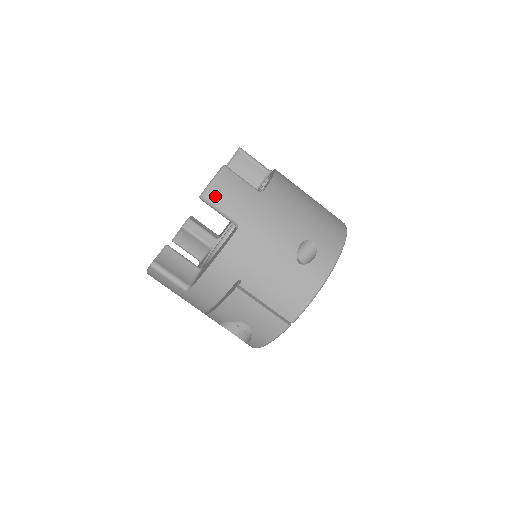
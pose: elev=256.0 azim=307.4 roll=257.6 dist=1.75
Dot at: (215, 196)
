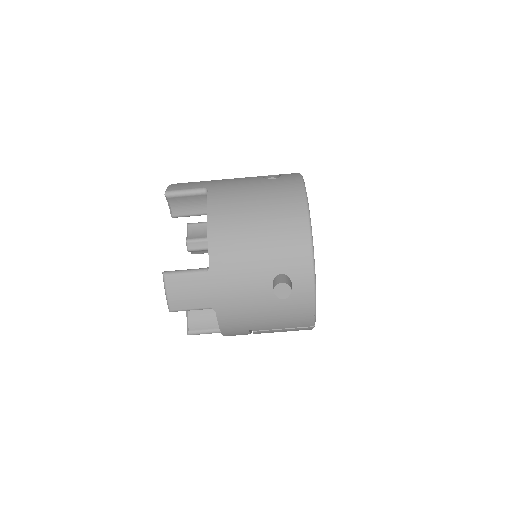
Dot at: (179, 305)
